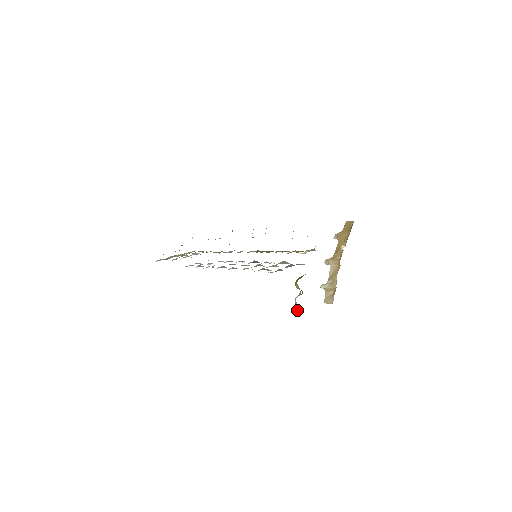
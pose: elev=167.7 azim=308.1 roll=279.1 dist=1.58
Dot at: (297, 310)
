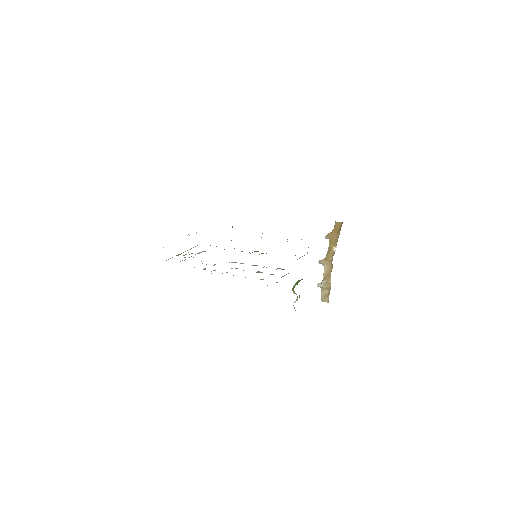
Dot at: occluded
